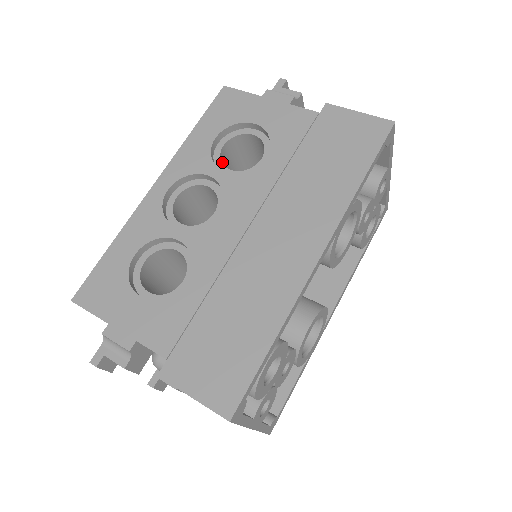
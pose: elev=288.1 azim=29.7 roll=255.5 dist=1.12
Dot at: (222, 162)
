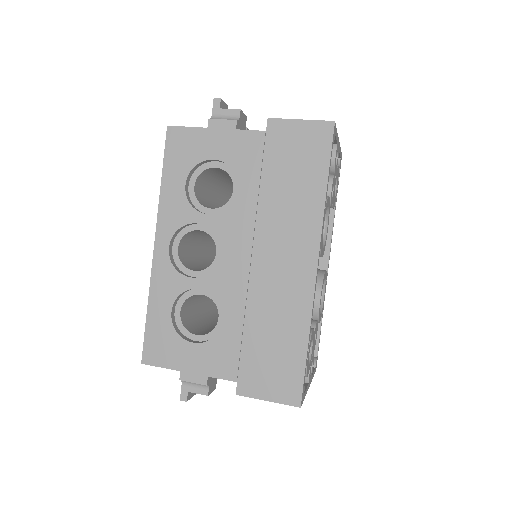
Dot at: (199, 200)
